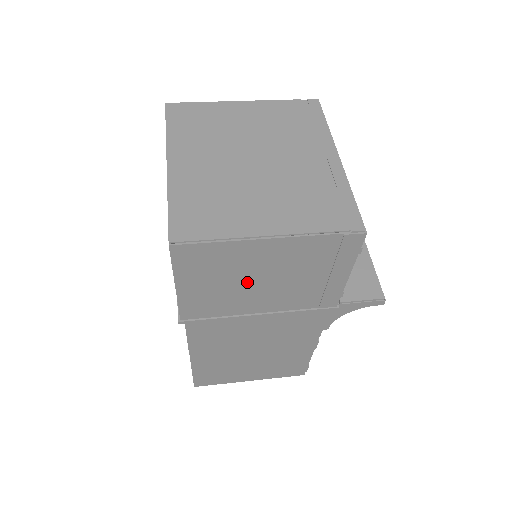
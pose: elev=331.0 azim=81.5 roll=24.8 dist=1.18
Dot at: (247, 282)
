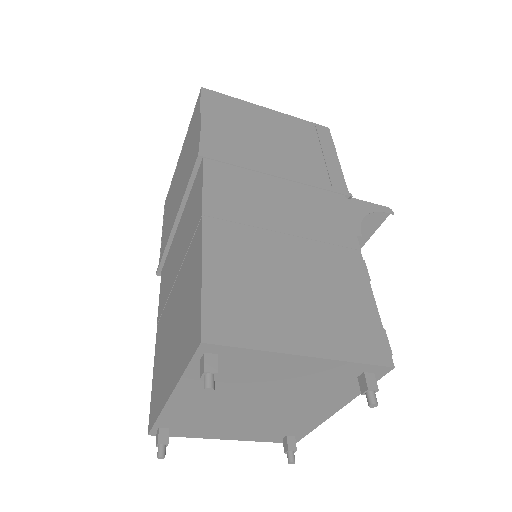
Dot at: (259, 136)
